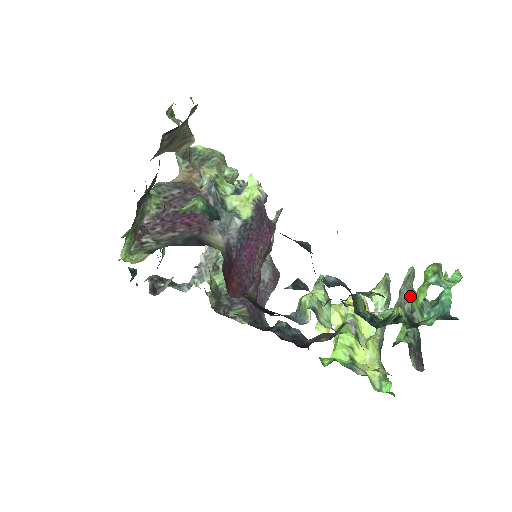
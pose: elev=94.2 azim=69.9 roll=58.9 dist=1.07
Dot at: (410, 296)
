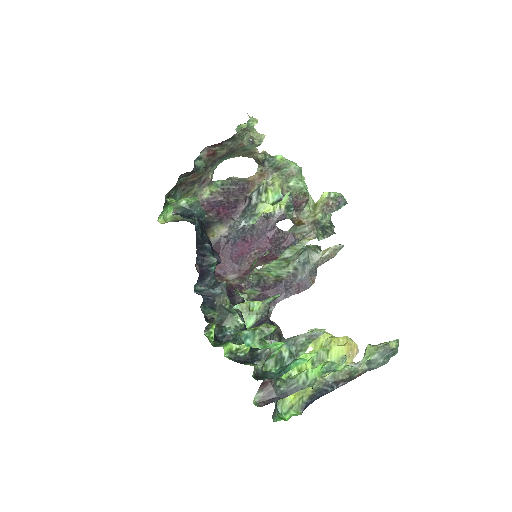
Dot at: (282, 346)
